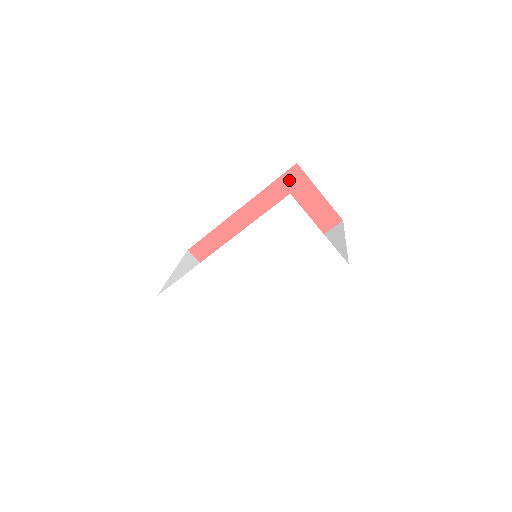
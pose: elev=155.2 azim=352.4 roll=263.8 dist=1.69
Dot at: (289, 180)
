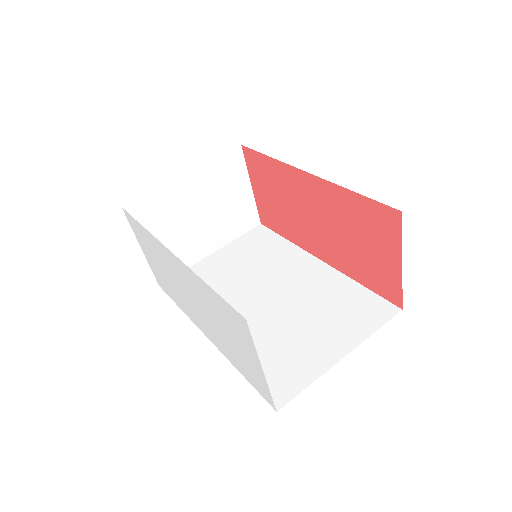
Dot at: (378, 214)
